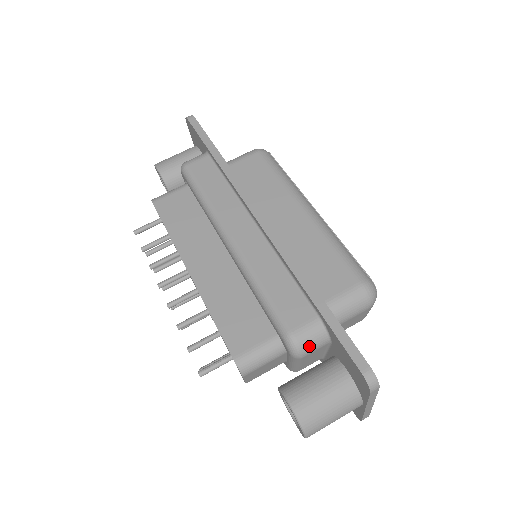
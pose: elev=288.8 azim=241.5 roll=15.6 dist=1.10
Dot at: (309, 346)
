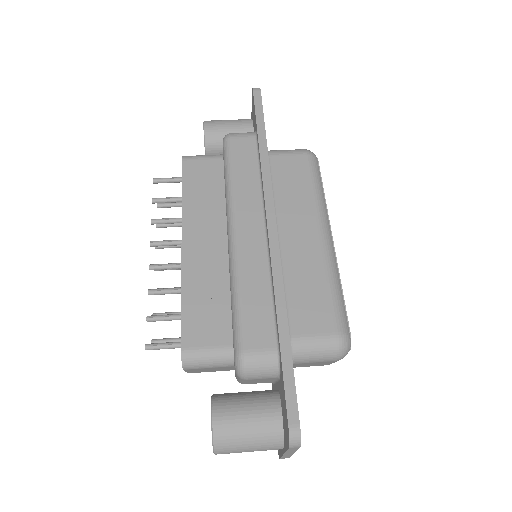
Dot at: (256, 373)
